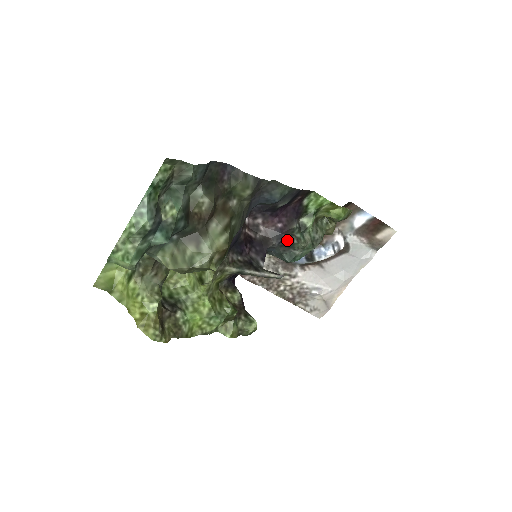
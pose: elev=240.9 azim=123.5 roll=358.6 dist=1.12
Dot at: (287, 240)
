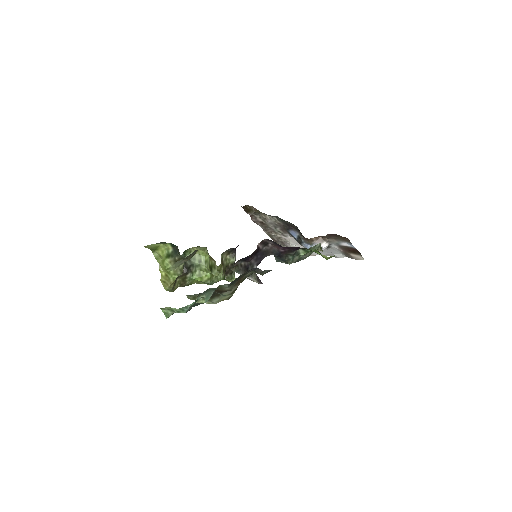
Dot at: (281, 257)
